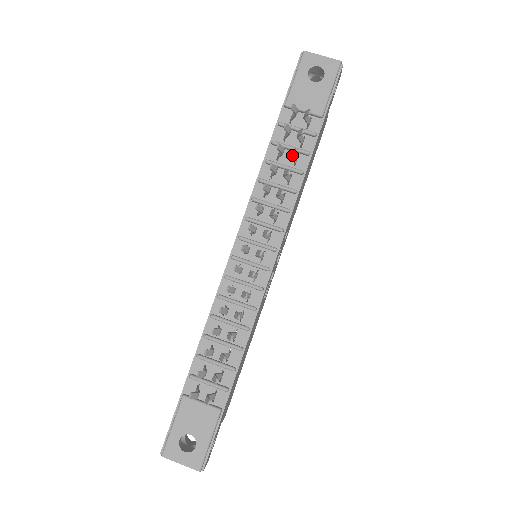
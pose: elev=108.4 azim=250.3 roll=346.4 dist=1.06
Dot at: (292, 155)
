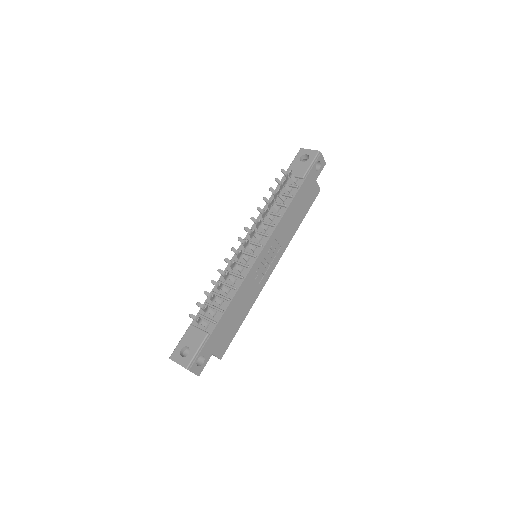
Dot at: (277, 193)
